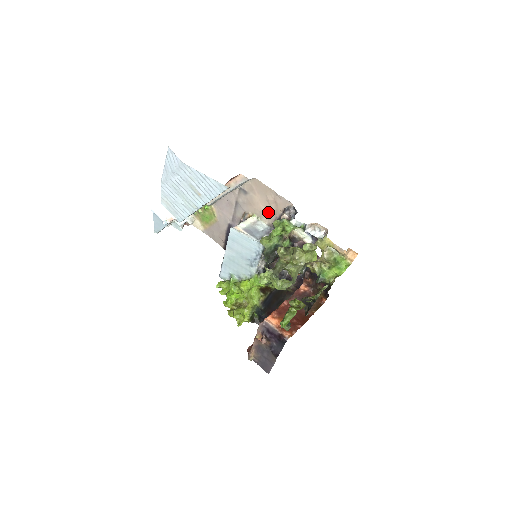
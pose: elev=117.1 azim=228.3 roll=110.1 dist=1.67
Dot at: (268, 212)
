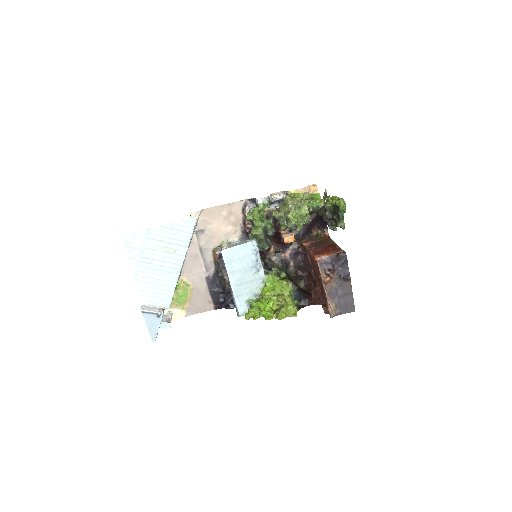
Dot at: (231, 228)
